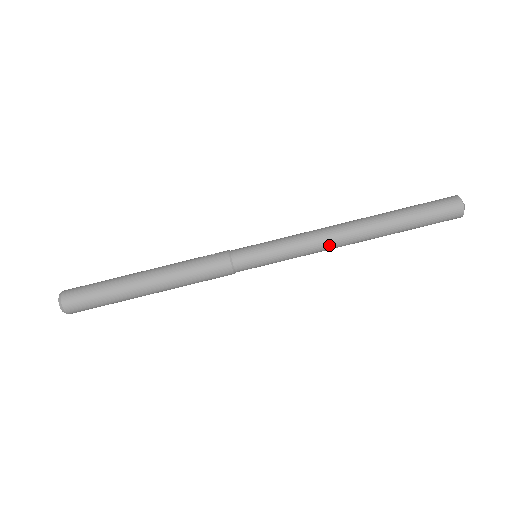
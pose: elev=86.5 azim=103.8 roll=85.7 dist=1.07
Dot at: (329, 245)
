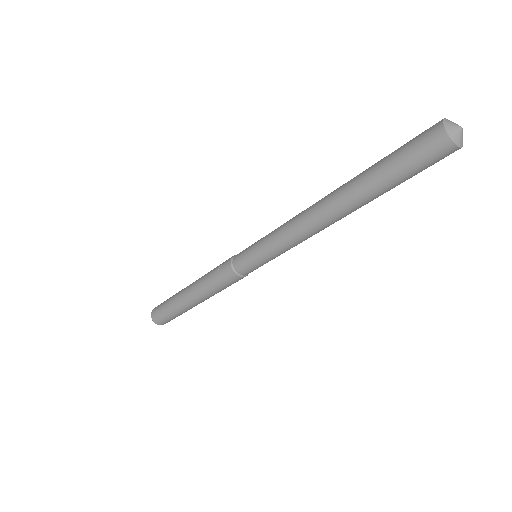
Dot at: (312, 235)
